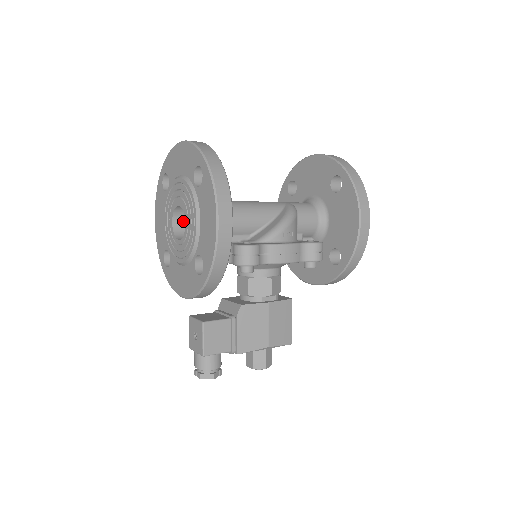
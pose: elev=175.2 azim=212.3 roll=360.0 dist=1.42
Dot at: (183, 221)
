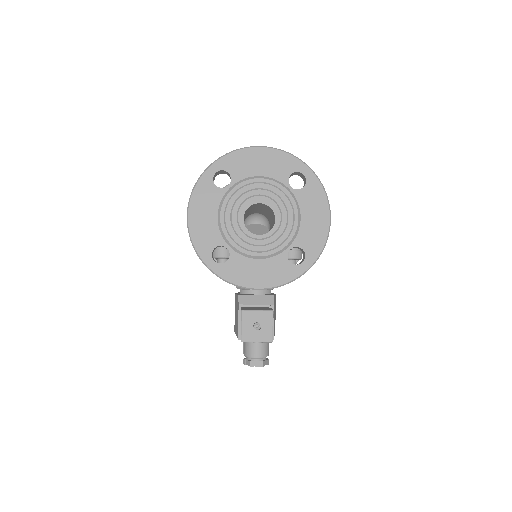
Dot at: occluded
